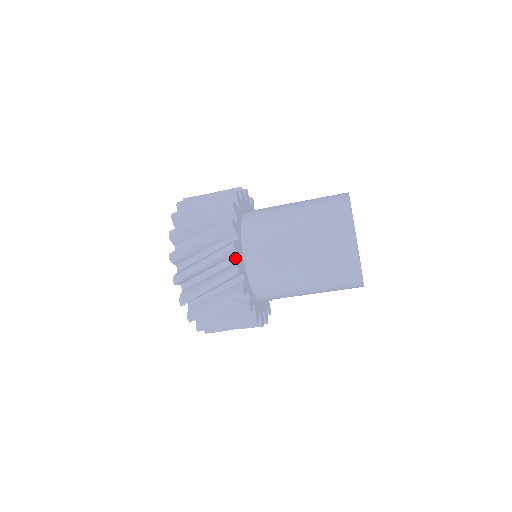
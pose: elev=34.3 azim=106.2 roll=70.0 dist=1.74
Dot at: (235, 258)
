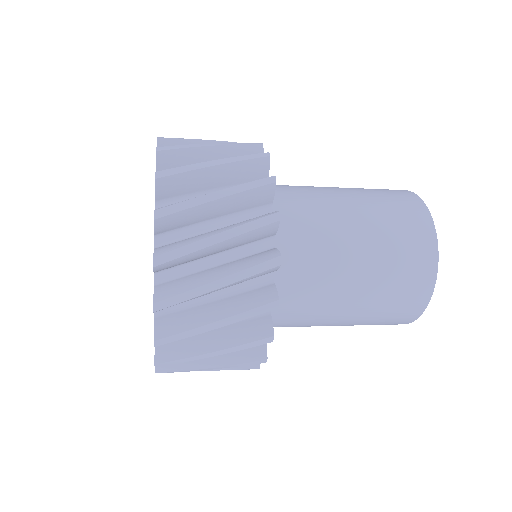
Dot at: occluded
